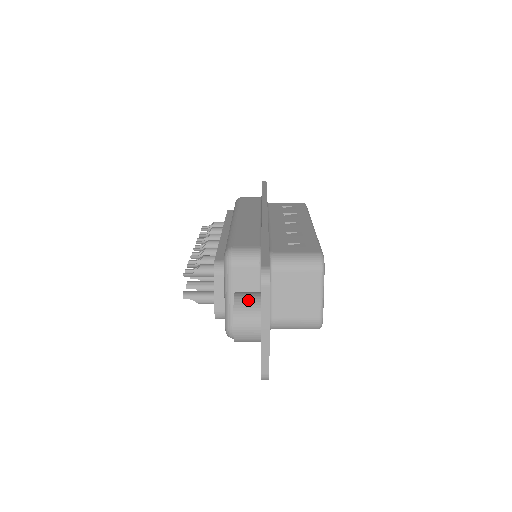
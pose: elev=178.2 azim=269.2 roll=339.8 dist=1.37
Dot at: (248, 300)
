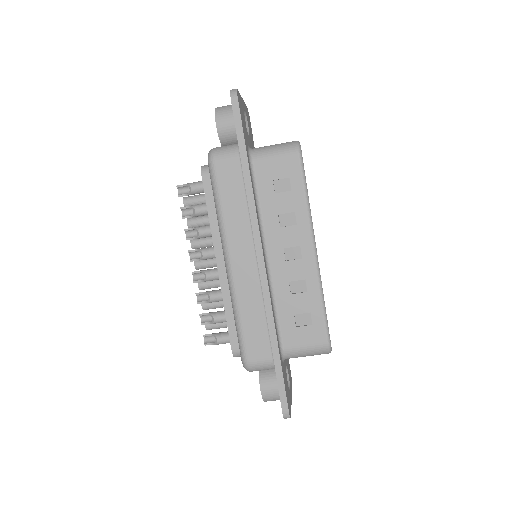
Dot at: occluded
